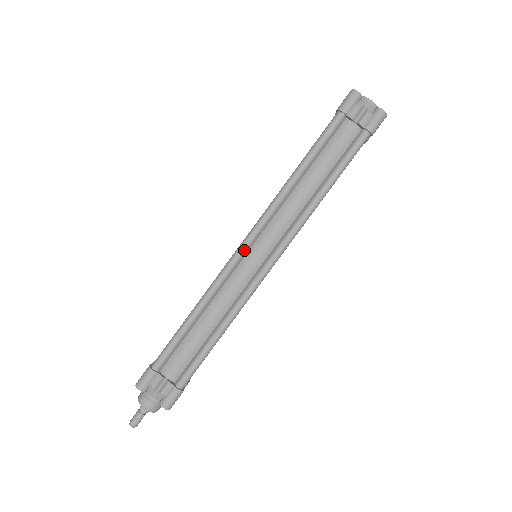
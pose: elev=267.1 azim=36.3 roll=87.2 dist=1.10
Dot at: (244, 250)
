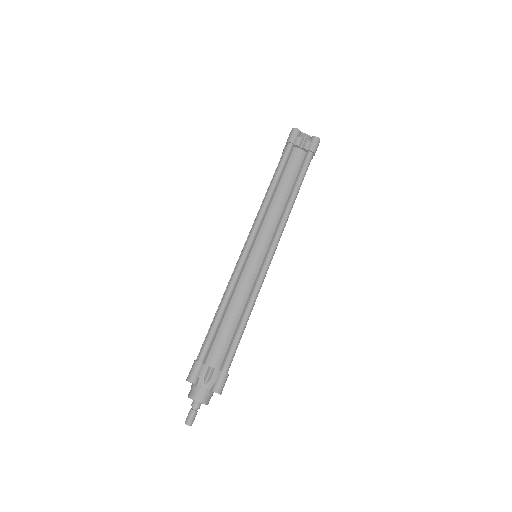
Dot at: (249, 249)
